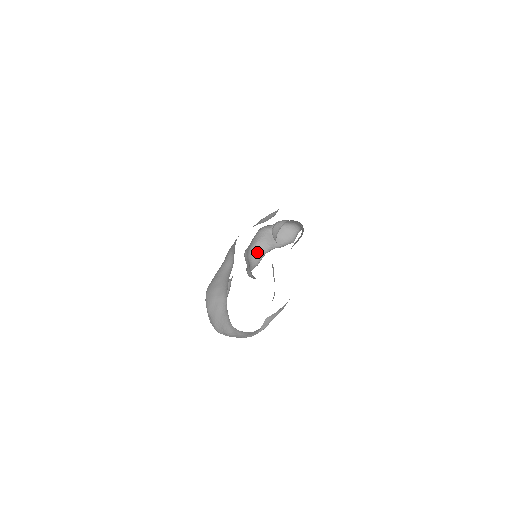
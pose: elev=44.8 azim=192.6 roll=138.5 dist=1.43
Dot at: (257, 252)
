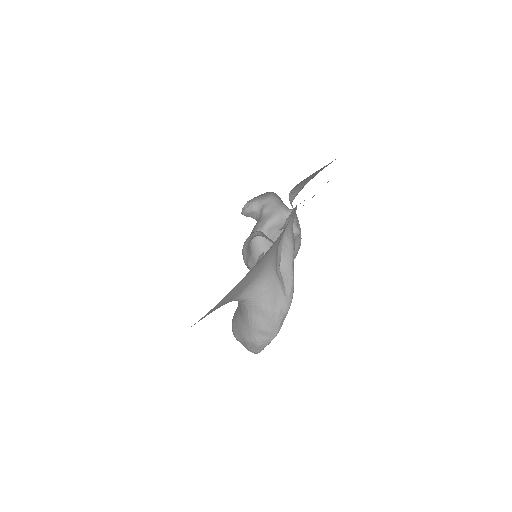
Dot at: occluded
